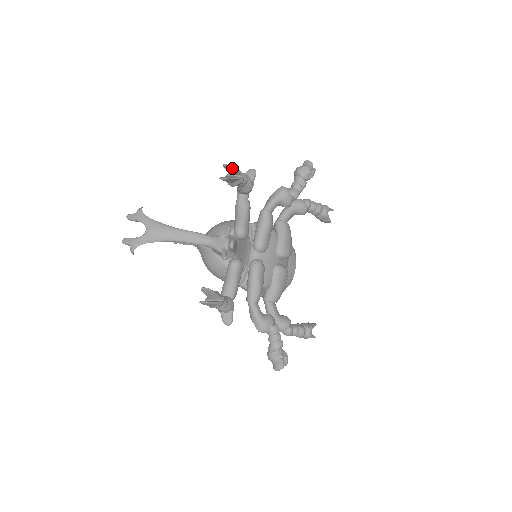
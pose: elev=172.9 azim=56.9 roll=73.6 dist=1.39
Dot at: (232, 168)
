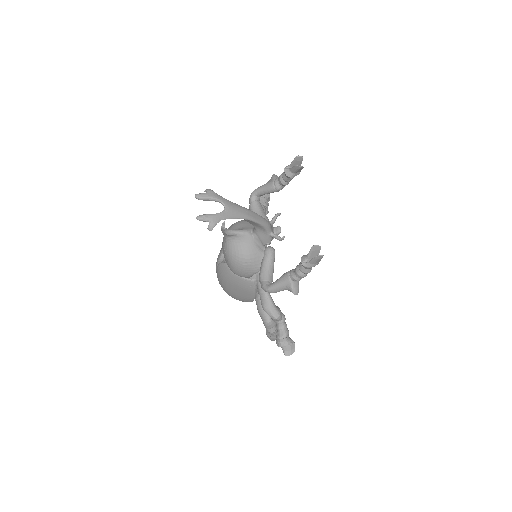
Dot at: occluded
